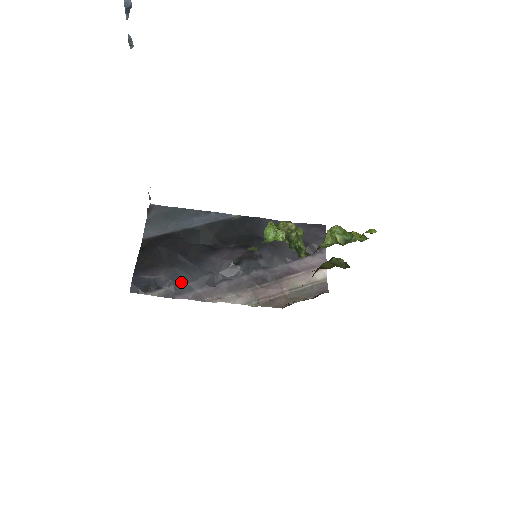
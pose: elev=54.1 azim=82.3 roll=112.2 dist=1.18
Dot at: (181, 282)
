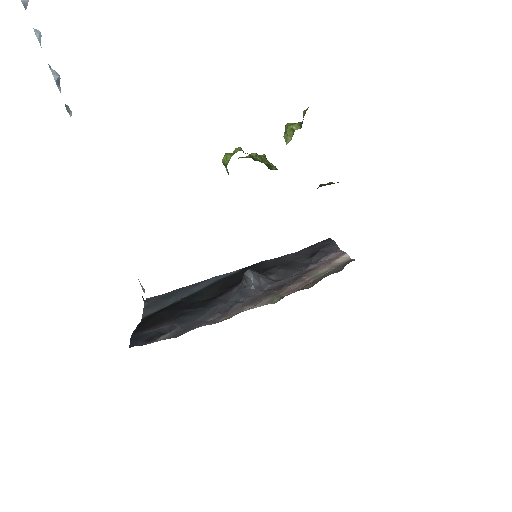
Dot at: (188, 322)
